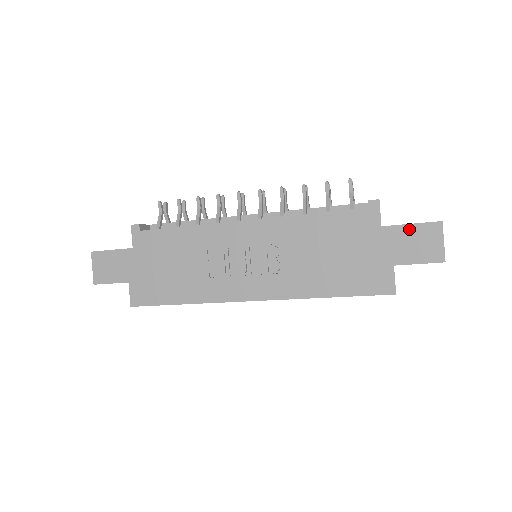
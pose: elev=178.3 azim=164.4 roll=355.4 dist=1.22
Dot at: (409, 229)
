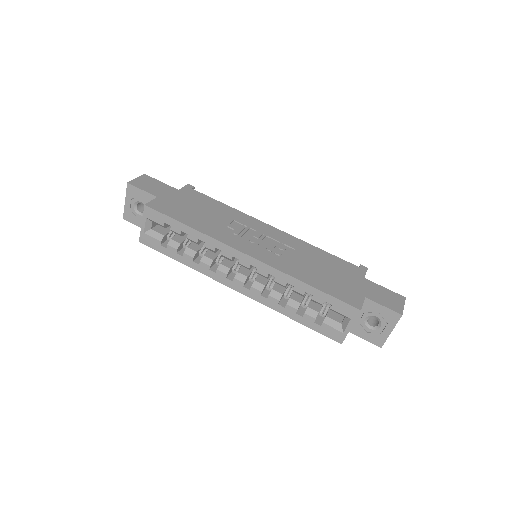
Dot at: (383, 289)
